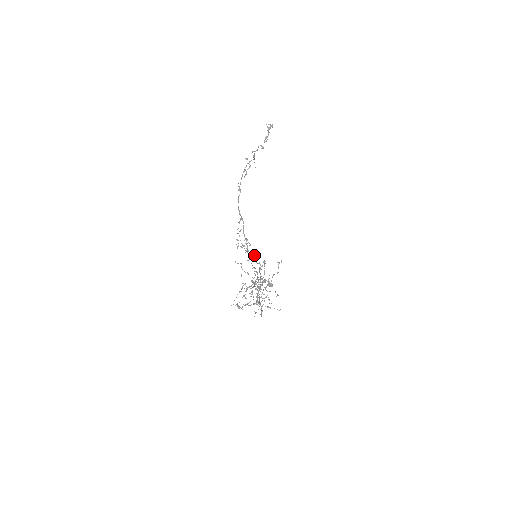
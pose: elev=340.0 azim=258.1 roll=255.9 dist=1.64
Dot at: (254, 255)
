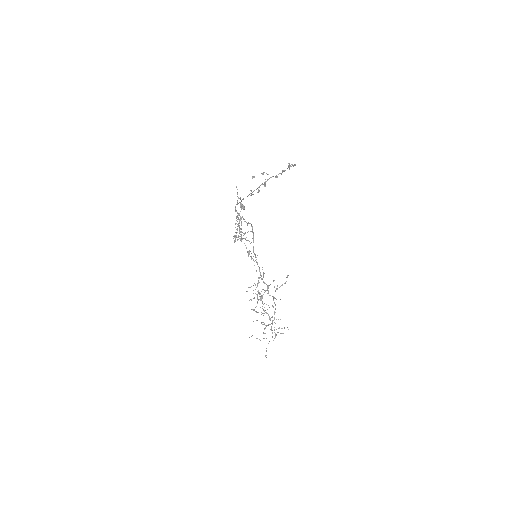
Dot at: occluded
